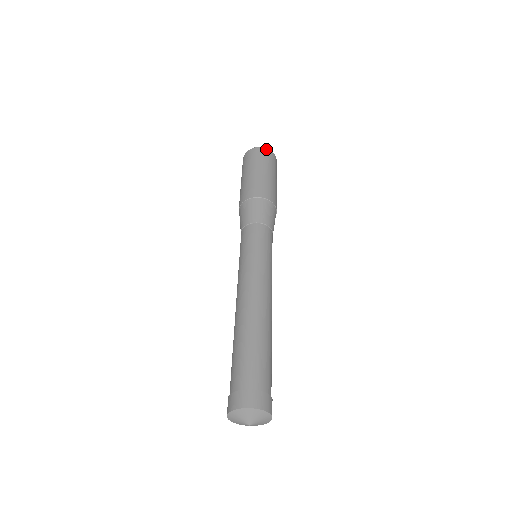
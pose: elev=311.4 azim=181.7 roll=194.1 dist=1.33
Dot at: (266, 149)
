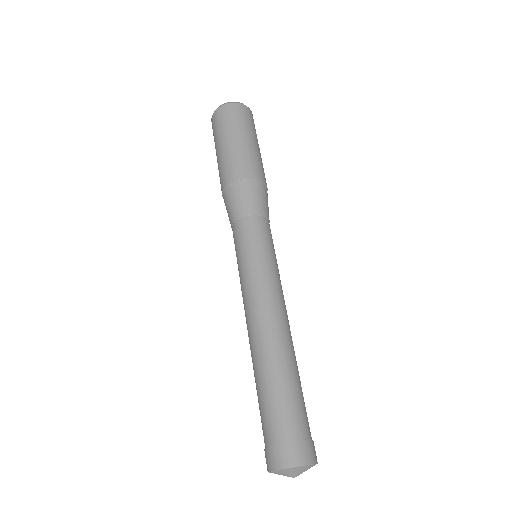
Dot at: (241, 105)
